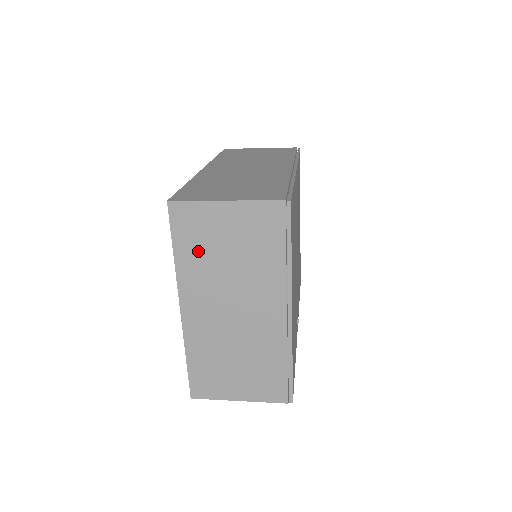
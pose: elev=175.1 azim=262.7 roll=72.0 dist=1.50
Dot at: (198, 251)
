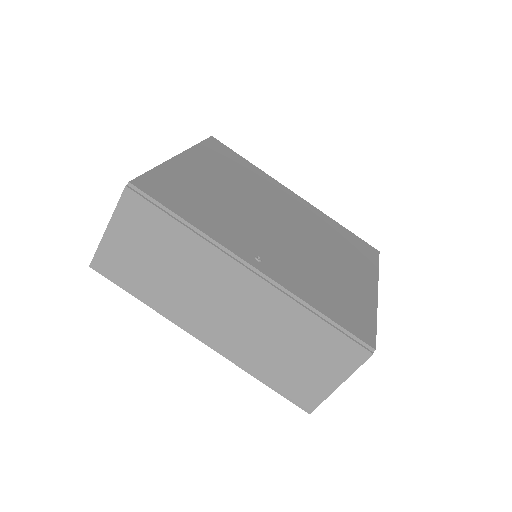
Dot at: occluded
